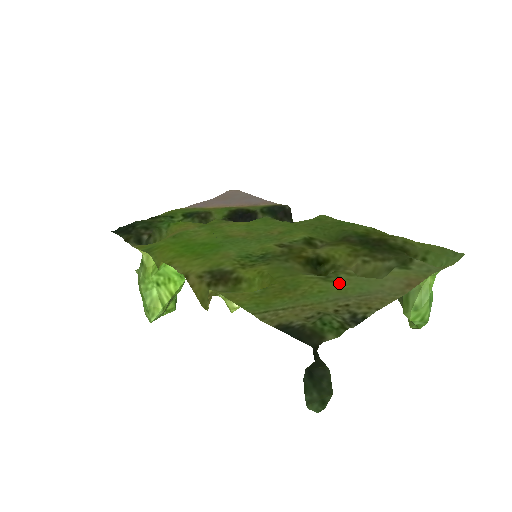
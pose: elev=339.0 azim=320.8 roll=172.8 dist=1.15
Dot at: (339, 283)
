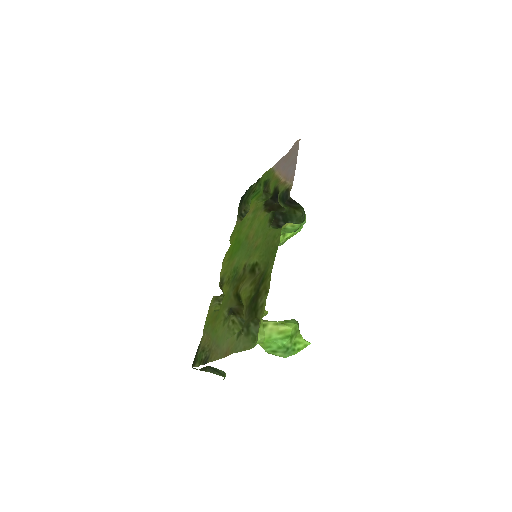
Dot at: (222, 329)
